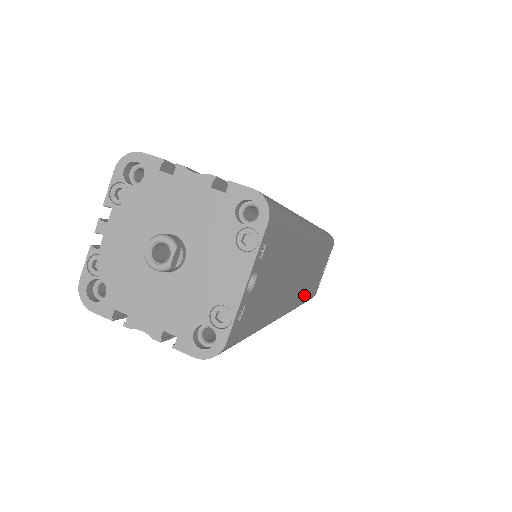
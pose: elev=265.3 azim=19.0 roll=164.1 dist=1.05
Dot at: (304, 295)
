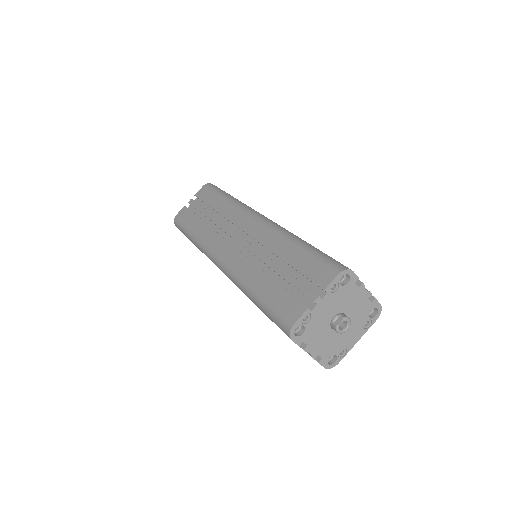
Dot at: occluded
